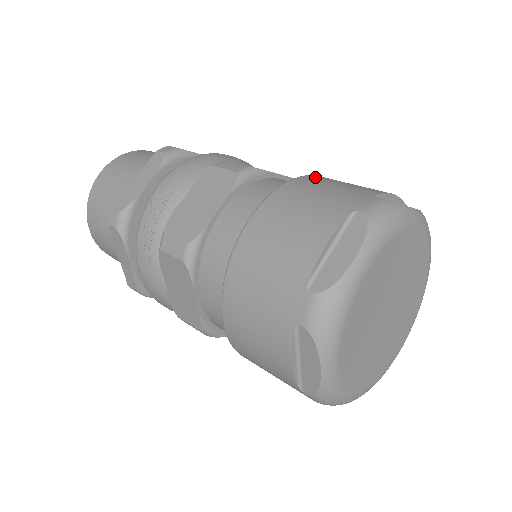
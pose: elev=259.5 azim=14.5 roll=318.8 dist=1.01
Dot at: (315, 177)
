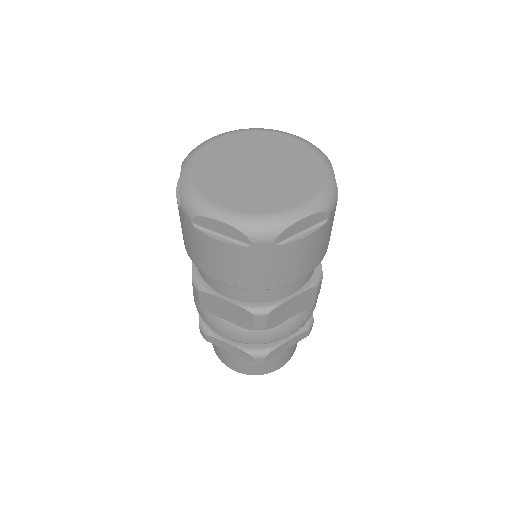
Dot at: occluded
